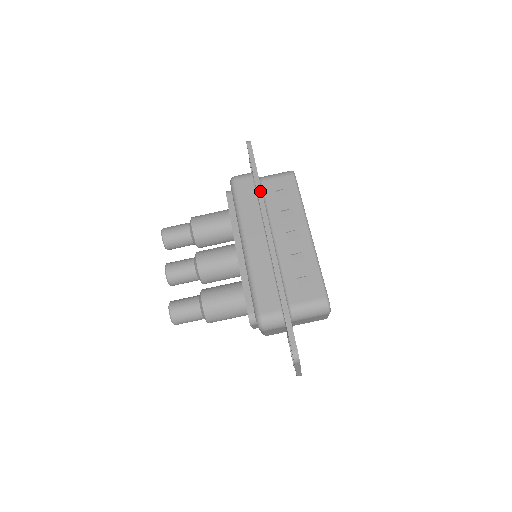
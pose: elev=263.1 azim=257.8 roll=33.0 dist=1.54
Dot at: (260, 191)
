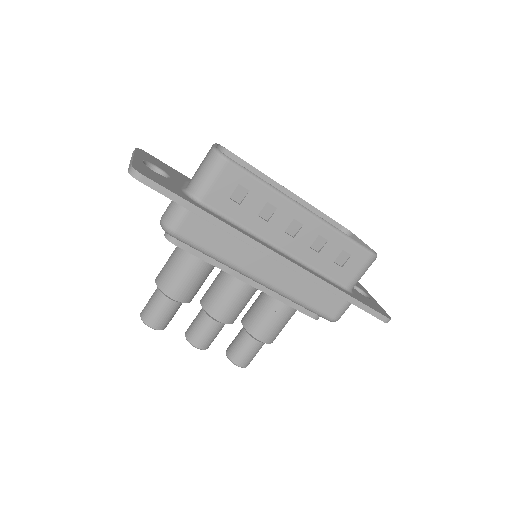
Dot at: (223, 225)
